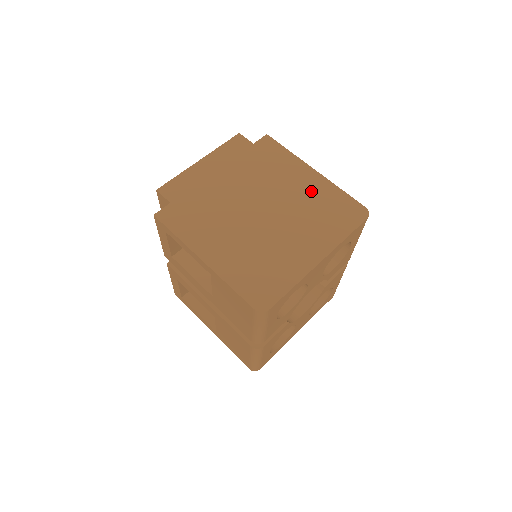
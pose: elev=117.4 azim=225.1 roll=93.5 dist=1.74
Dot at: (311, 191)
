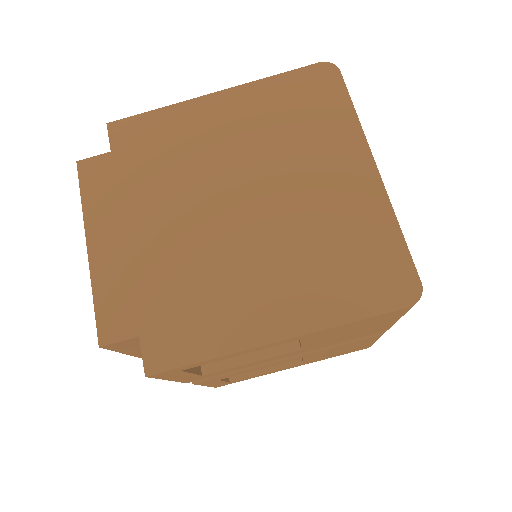
Dot at: (249, 117)
